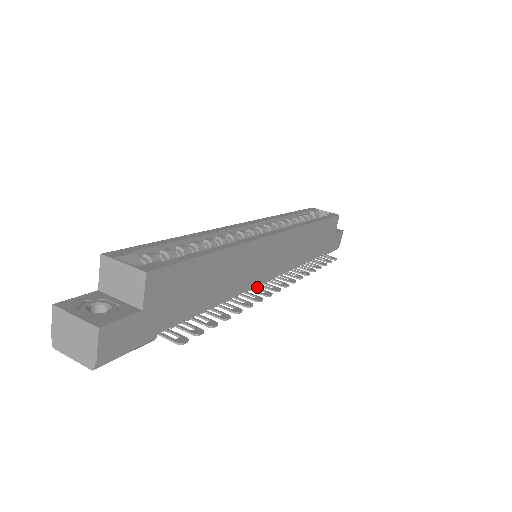
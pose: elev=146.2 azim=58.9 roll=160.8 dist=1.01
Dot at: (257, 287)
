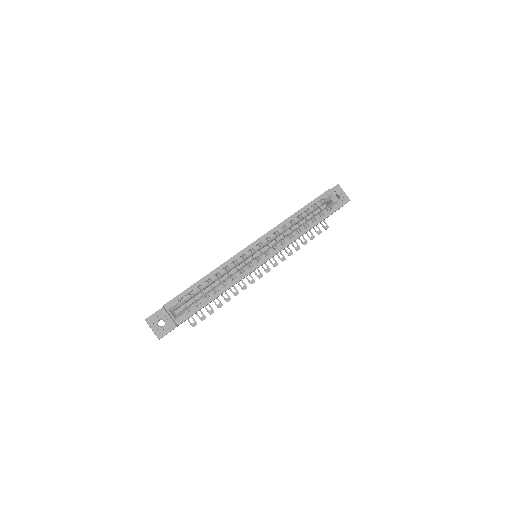
Dot at: (250, 274)
